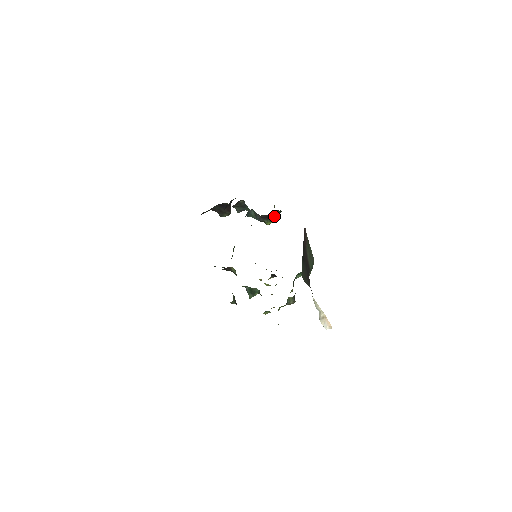
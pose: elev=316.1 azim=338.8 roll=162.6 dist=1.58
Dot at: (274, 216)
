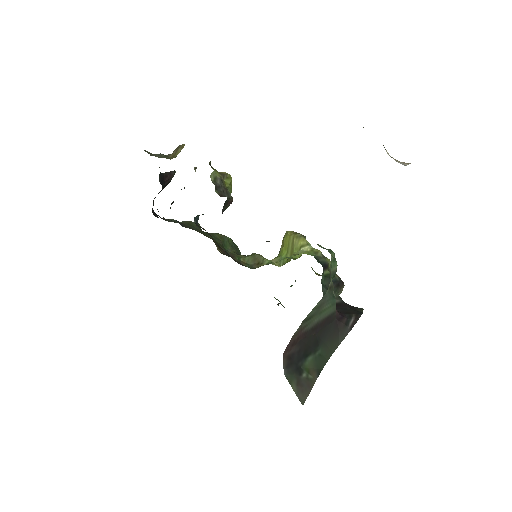
Dot at: (227, 203)
